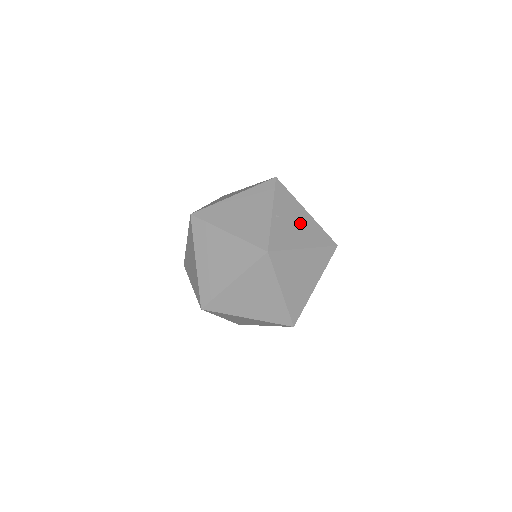
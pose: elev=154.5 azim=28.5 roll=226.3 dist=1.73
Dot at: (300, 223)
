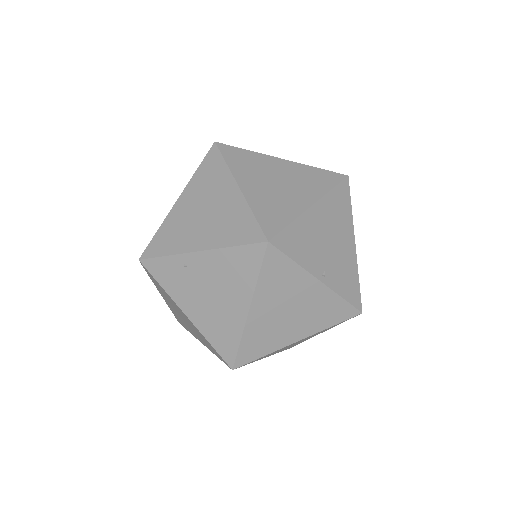
Dot at: (328, 232)
